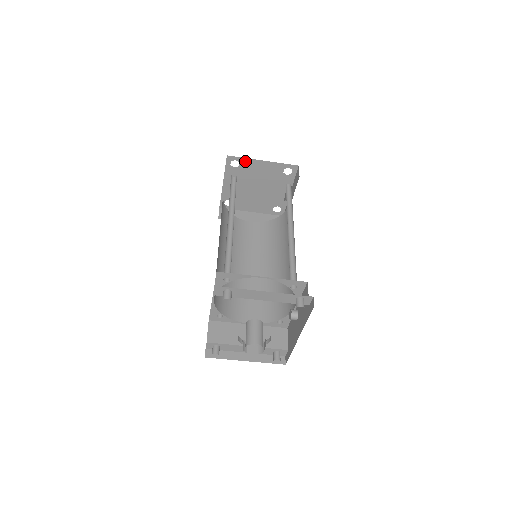
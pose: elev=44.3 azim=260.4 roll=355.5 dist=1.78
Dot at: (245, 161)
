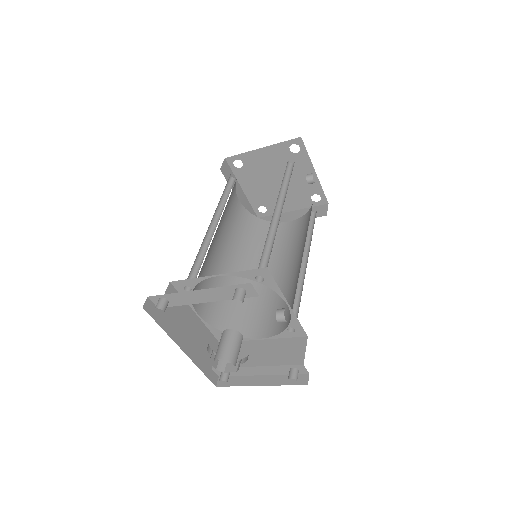
Dot at: (245, 157)
